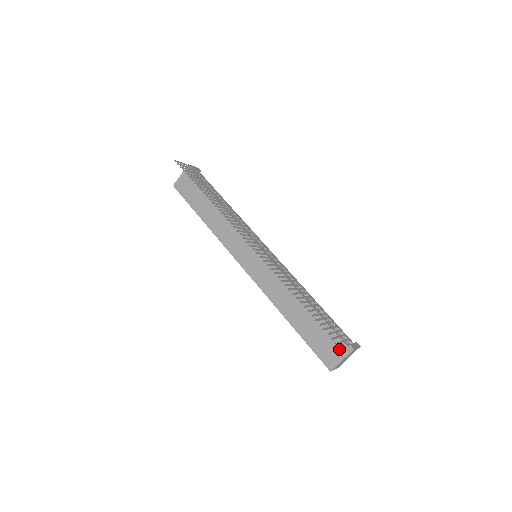
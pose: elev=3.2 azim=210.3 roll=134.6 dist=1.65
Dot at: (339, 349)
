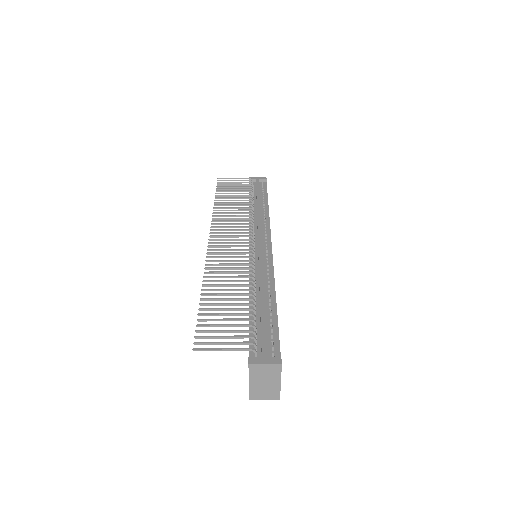
Dot at: occluded
